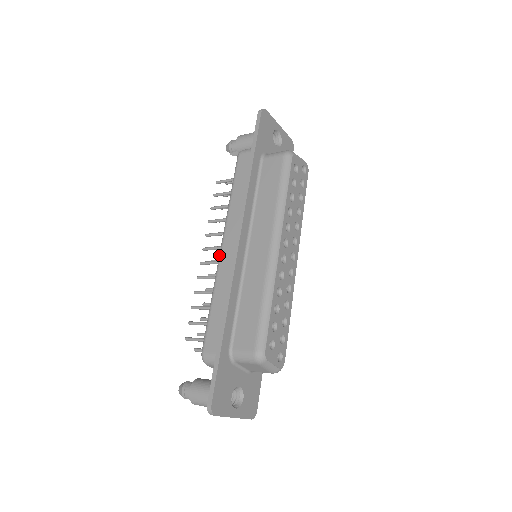
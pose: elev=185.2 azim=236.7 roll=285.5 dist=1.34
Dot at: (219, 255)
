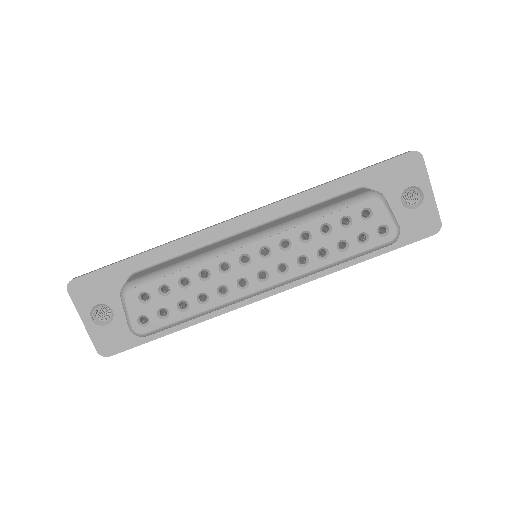
Dot at: occluded
